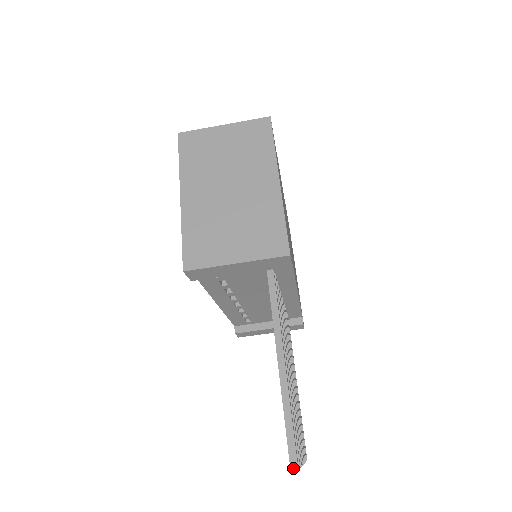
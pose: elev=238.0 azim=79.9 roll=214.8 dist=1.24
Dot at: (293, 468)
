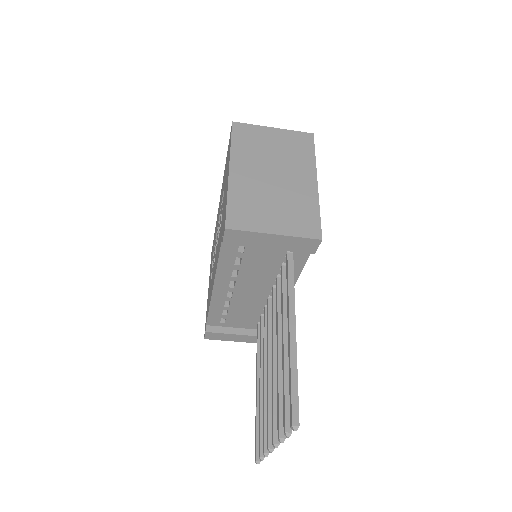
Dot at: (295, 426)
